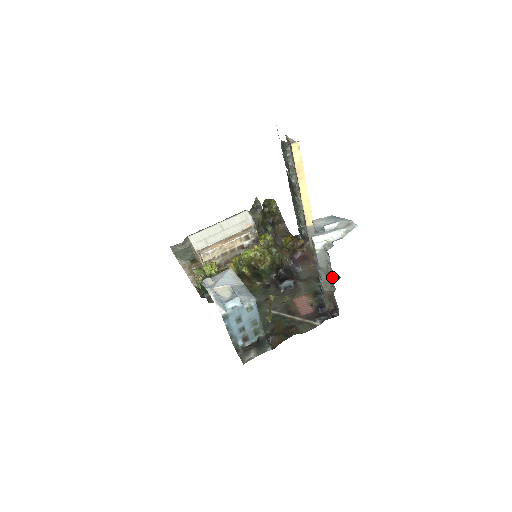
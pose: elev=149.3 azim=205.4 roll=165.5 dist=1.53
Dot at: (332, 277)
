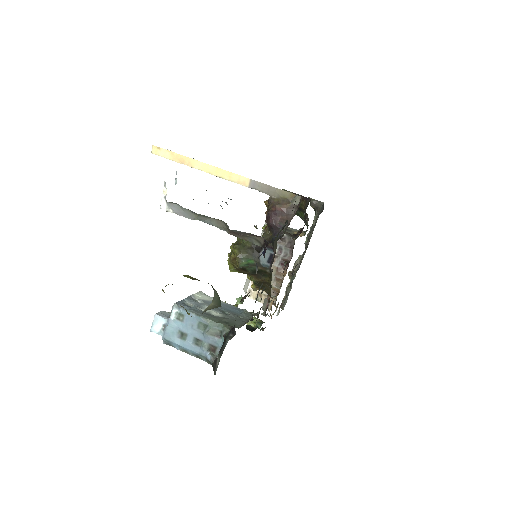
Dot at: occluded
